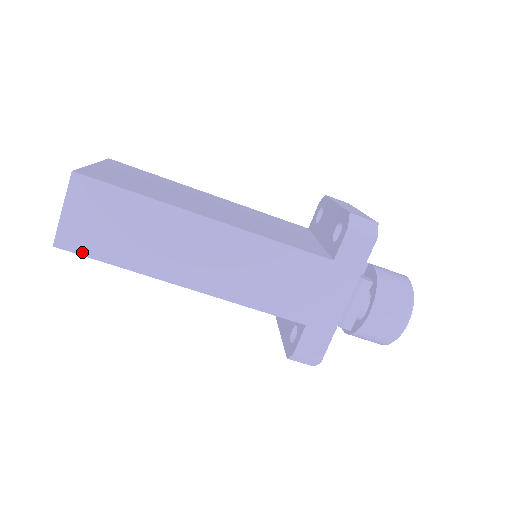
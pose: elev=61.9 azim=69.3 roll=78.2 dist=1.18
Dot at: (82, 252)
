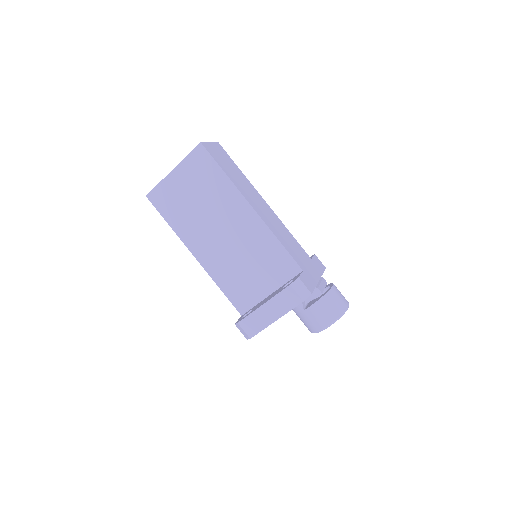
Dot at: (212, 155)
